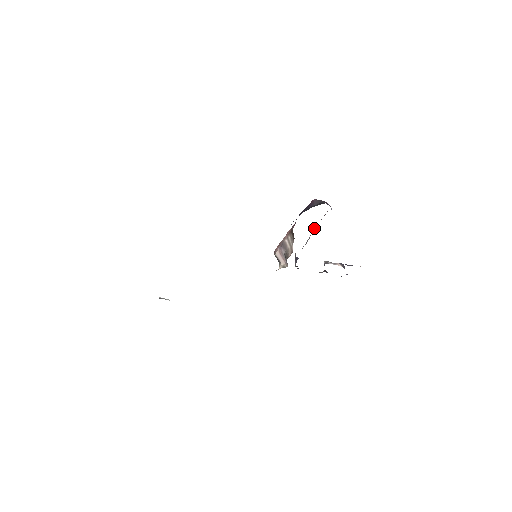
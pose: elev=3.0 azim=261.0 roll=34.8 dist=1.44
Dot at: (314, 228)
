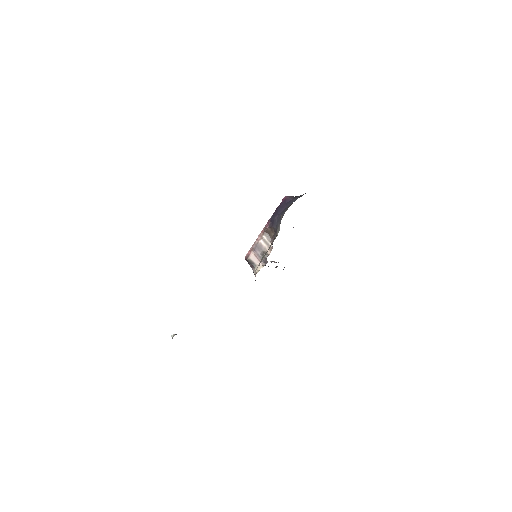
Dot at: occluded
